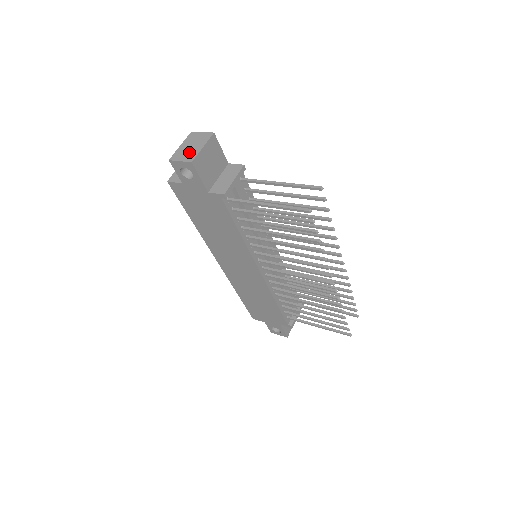
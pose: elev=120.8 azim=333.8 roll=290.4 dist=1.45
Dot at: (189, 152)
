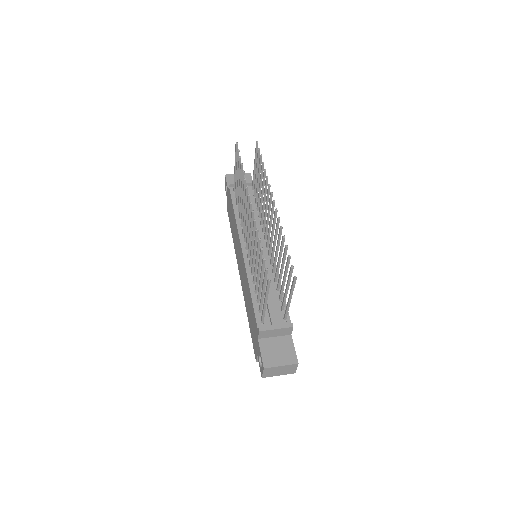
Dot at: occluded
